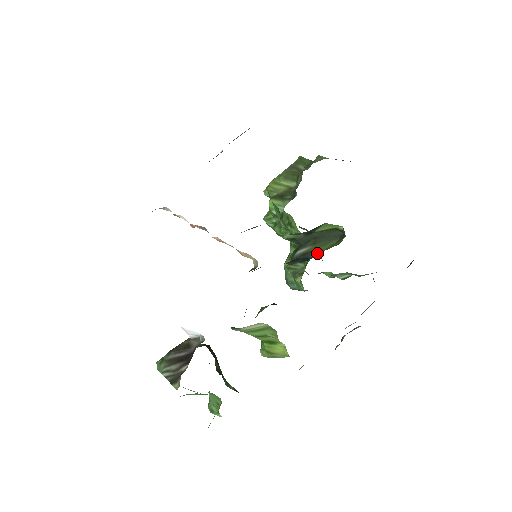
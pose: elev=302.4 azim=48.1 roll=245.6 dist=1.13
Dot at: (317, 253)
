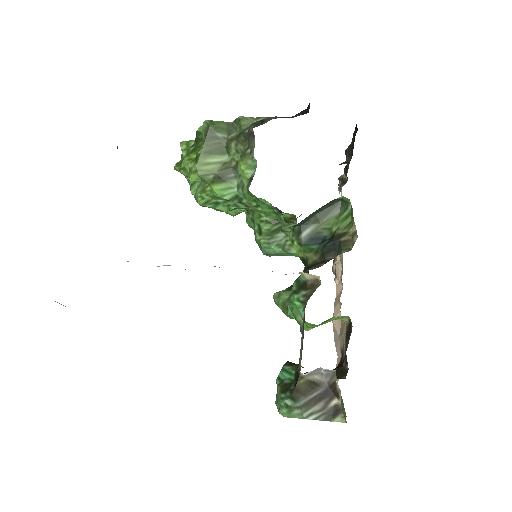
Dot at: (328, 229)
